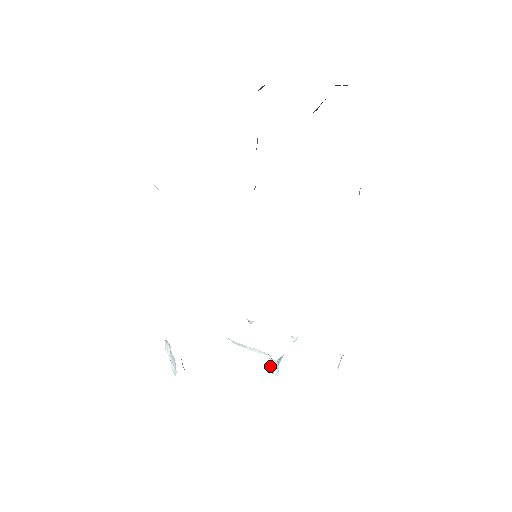
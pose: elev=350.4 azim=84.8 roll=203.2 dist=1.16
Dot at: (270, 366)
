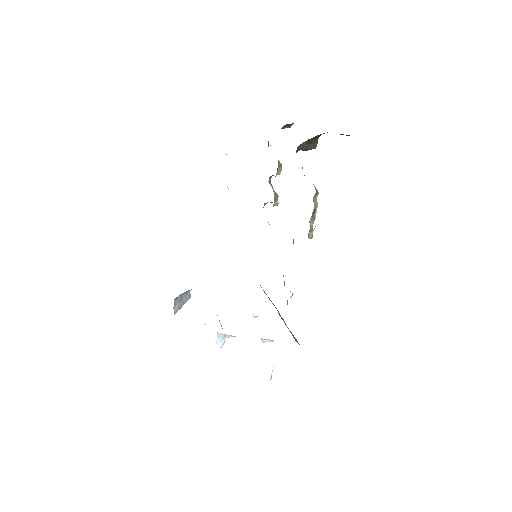
Dot at: (217, 336)
